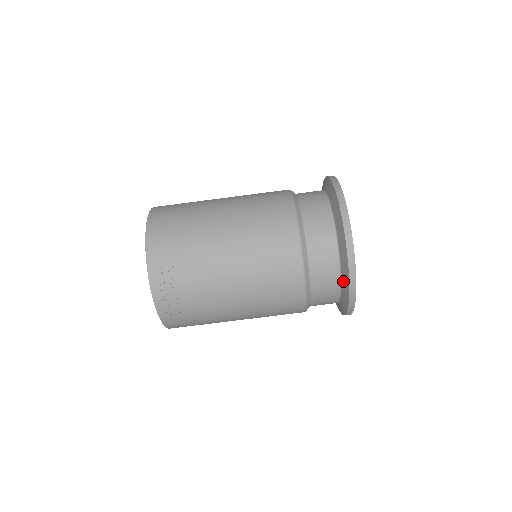
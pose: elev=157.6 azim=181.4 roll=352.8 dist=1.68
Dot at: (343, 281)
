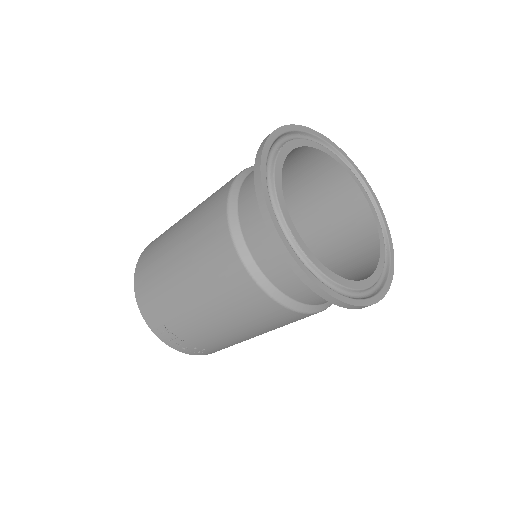
Dot at: occluded
